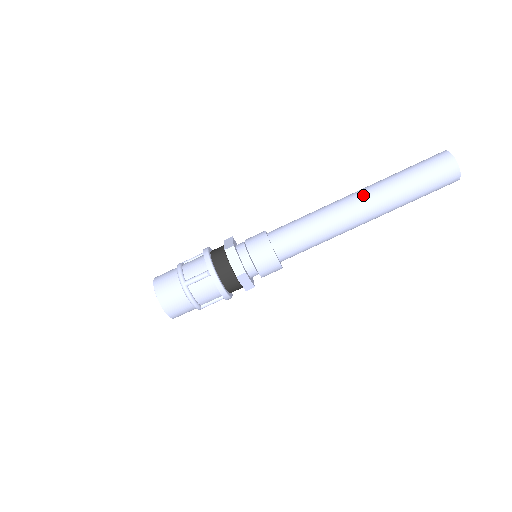
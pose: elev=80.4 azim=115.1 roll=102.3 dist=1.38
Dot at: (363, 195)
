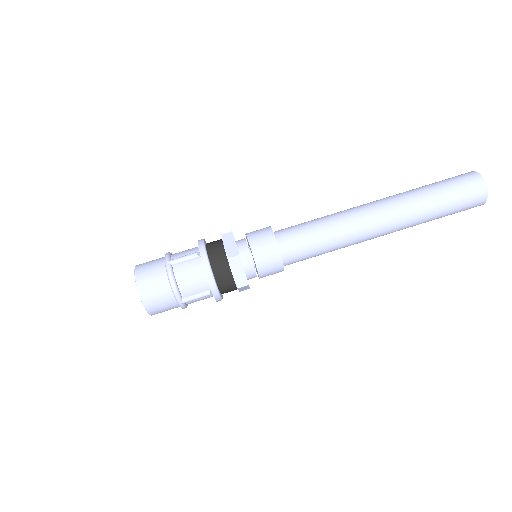
Dot at: (379, 200)
